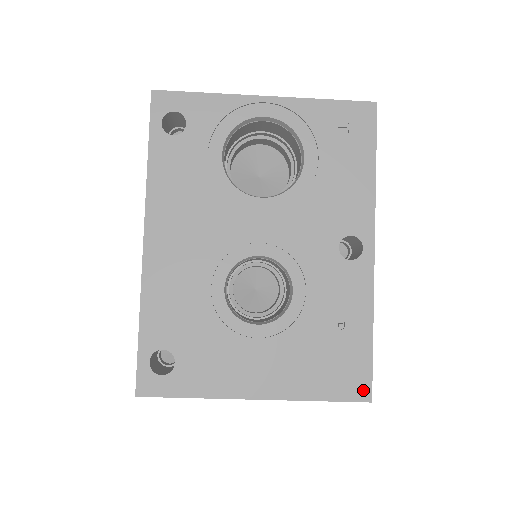
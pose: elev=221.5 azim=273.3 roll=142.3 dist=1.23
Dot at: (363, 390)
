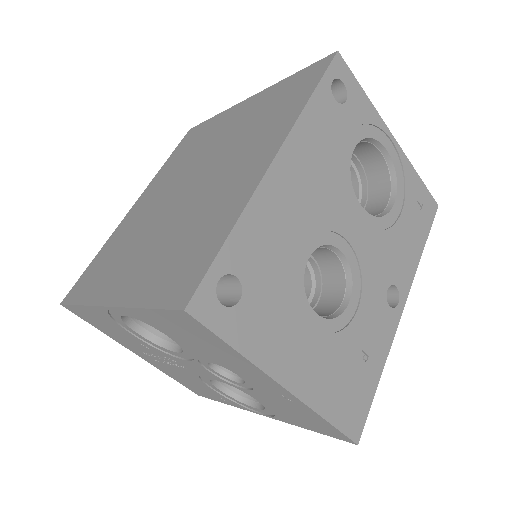
Dot at: (357, 429)
